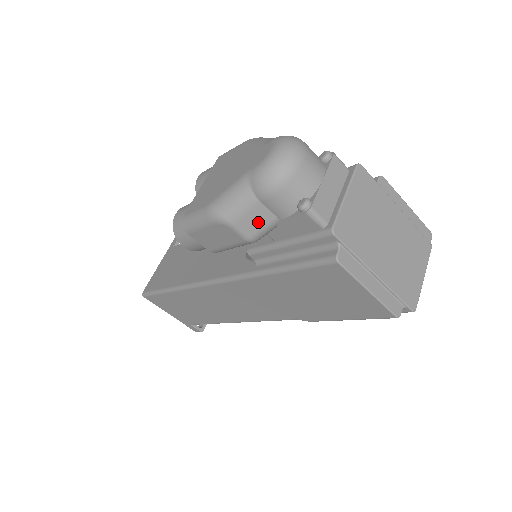
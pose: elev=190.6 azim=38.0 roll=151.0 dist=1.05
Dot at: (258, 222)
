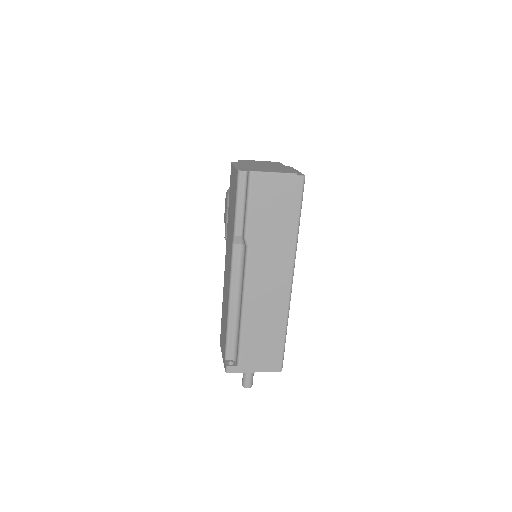
Dot at: occluded
